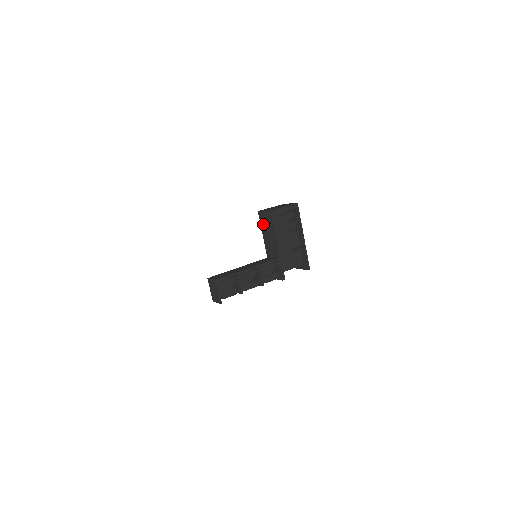
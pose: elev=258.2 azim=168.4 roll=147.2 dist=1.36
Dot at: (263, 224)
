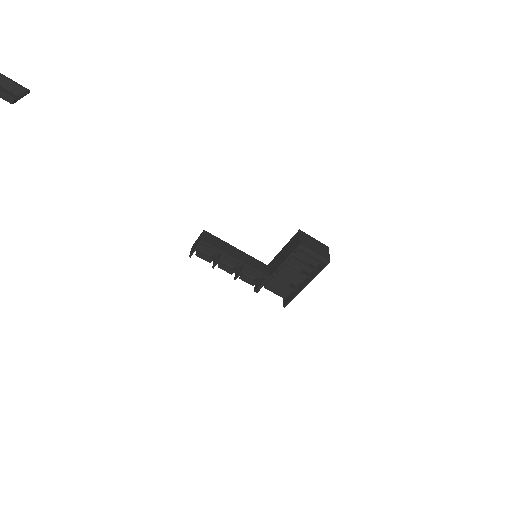
Dot at: (291, 242)
